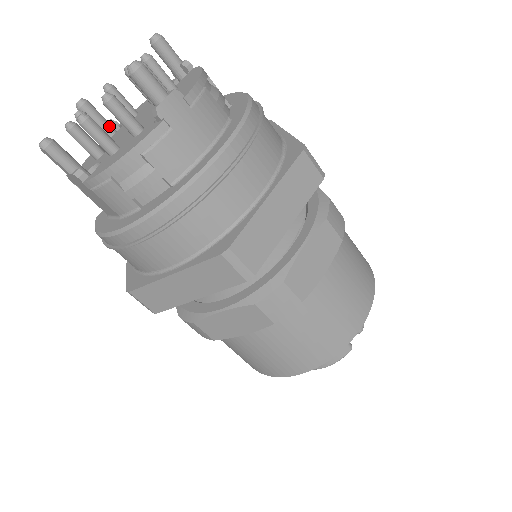
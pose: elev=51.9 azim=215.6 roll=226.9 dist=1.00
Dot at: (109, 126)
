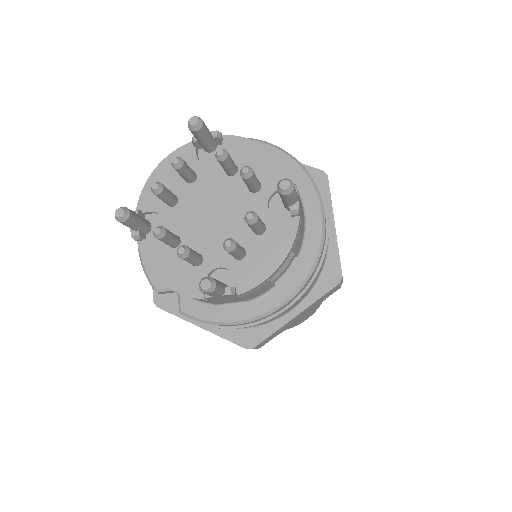
Dot at: (145, 220)
